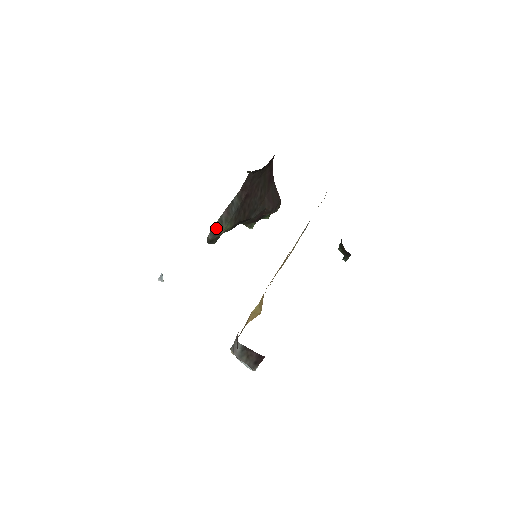
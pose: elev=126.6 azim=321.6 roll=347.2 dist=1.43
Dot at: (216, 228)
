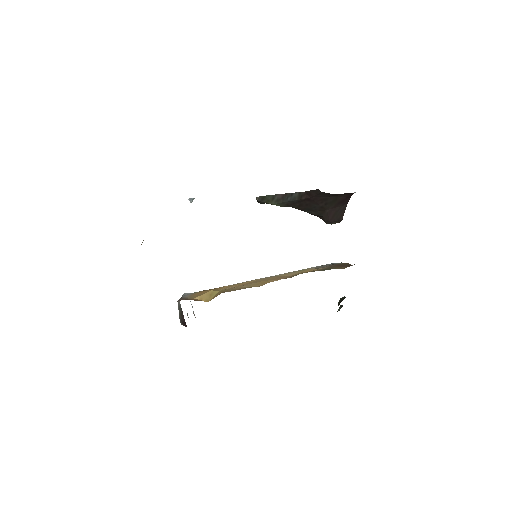
Dot at: (266, 198)
